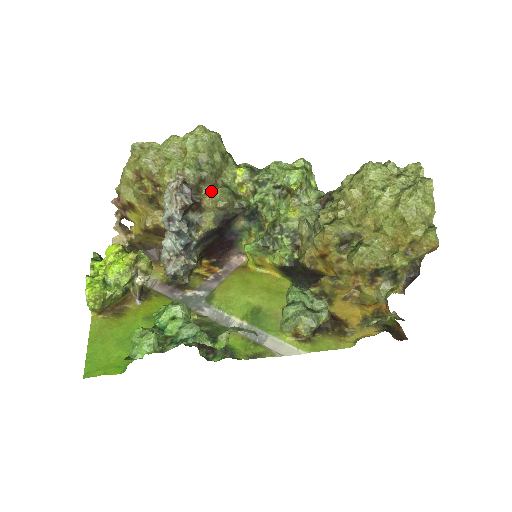
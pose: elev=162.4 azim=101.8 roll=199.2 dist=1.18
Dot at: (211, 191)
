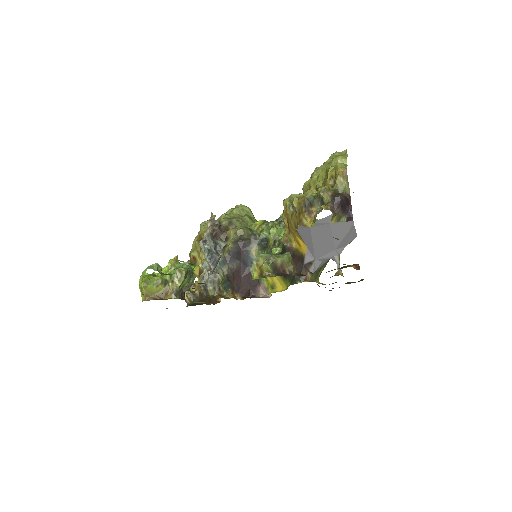
Dot at: occluded
